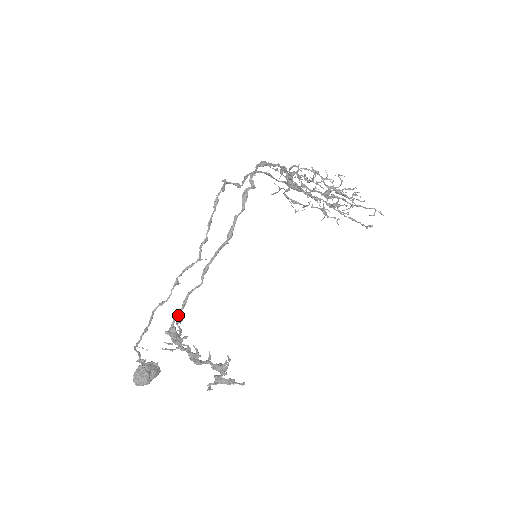
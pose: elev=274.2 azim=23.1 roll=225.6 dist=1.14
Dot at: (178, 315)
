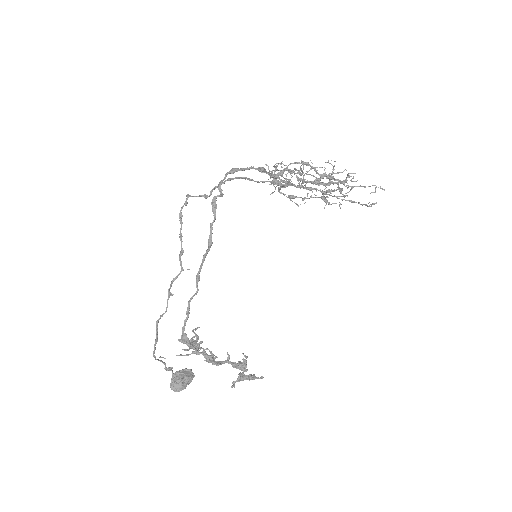
Dot at: (185, 323)
